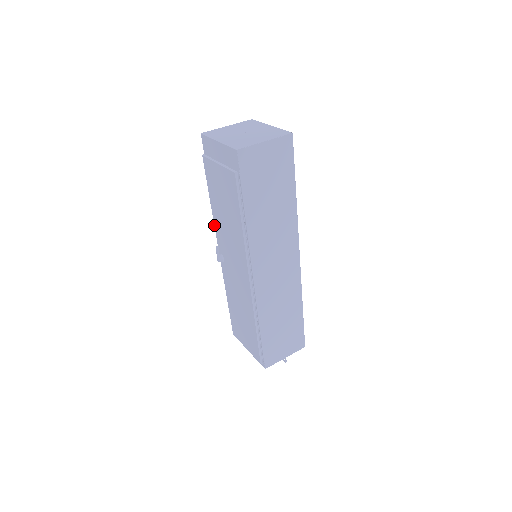
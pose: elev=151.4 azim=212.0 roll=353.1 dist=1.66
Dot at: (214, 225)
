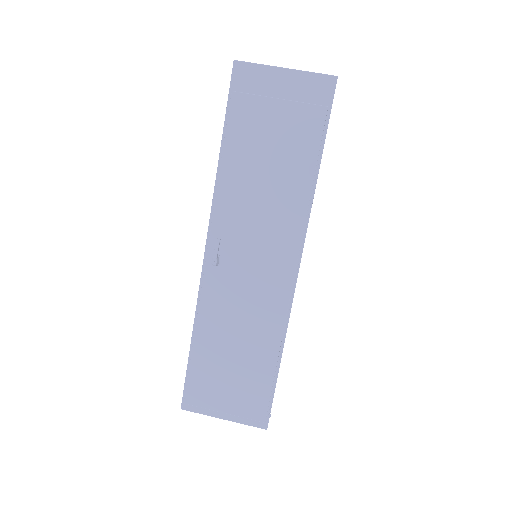
Dot at: (214, 206)
